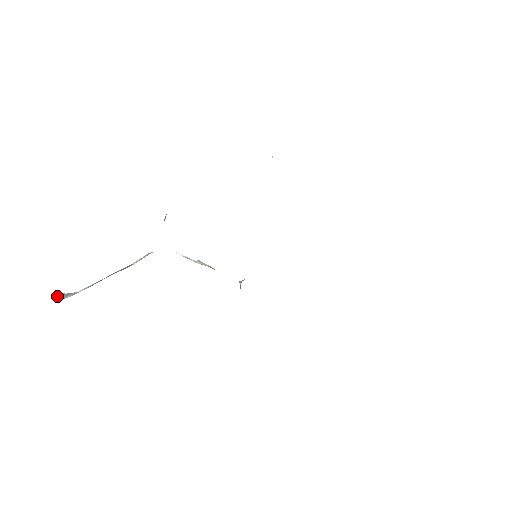
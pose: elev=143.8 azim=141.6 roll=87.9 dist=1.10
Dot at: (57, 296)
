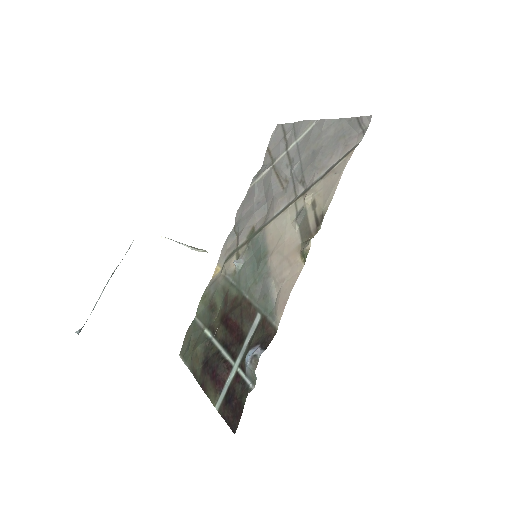
Dot at: occluded
